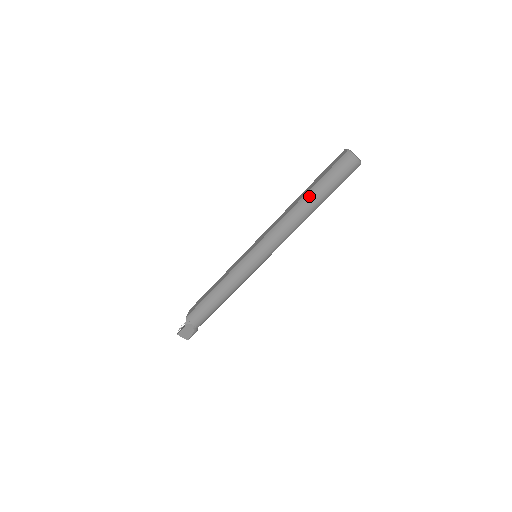
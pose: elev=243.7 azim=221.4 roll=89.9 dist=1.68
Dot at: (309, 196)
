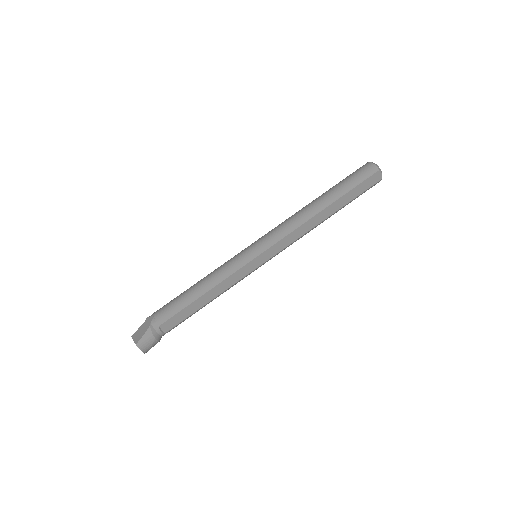
Dot at: (323, 194)
